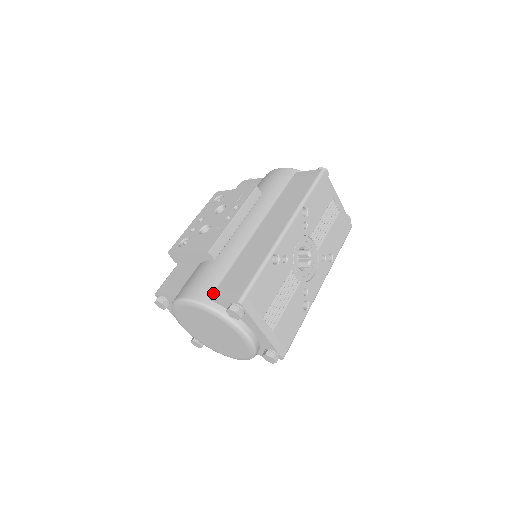
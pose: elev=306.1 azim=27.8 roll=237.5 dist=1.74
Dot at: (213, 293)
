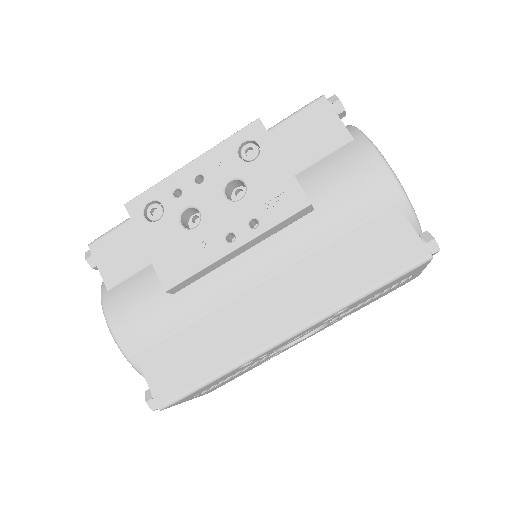
Dot at: (144, 350)
